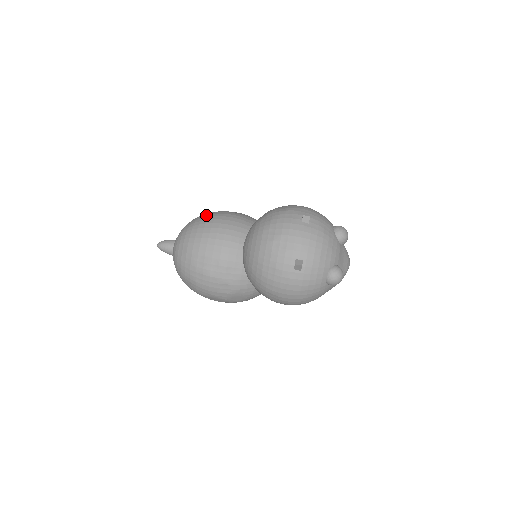
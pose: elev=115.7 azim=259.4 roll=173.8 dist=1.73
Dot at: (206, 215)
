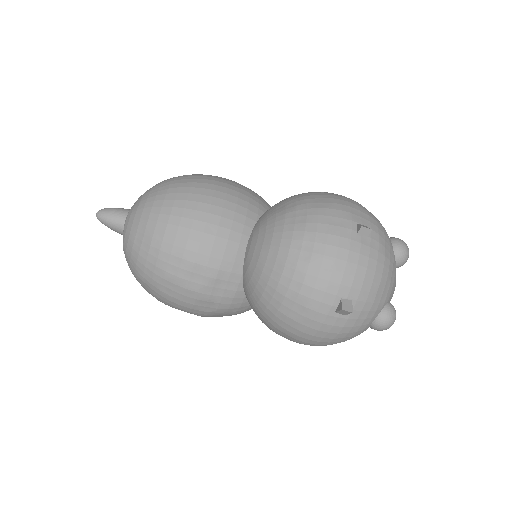
Dot at: (185, 182)
